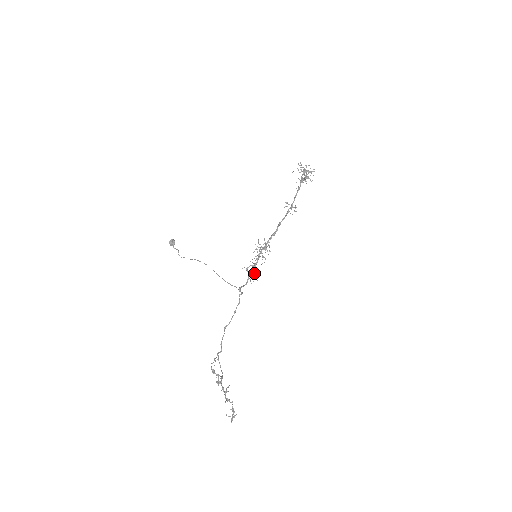
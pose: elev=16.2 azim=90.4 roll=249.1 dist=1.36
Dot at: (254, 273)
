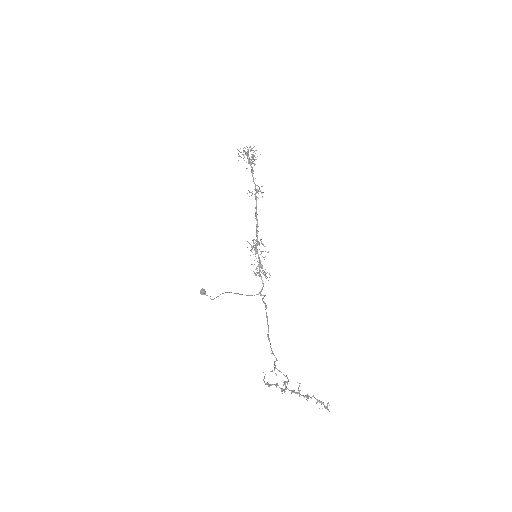
Dot at: (264, 271)
